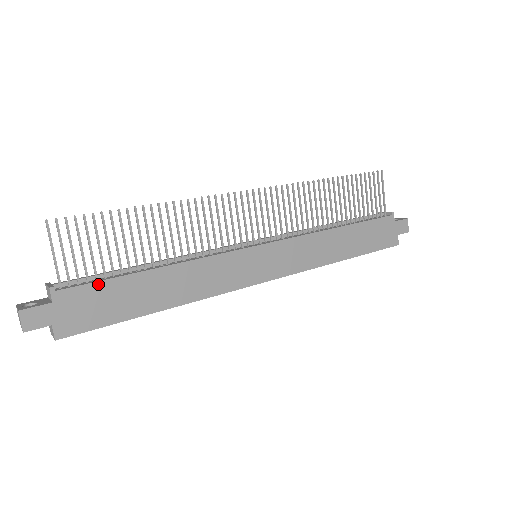
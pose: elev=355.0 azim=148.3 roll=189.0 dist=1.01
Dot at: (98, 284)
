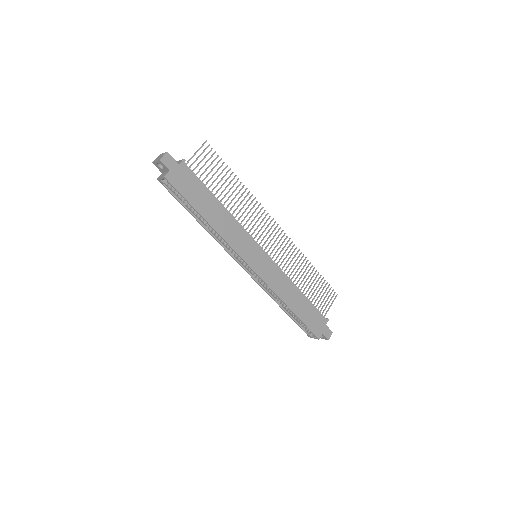
Dot at: (198, 180)
